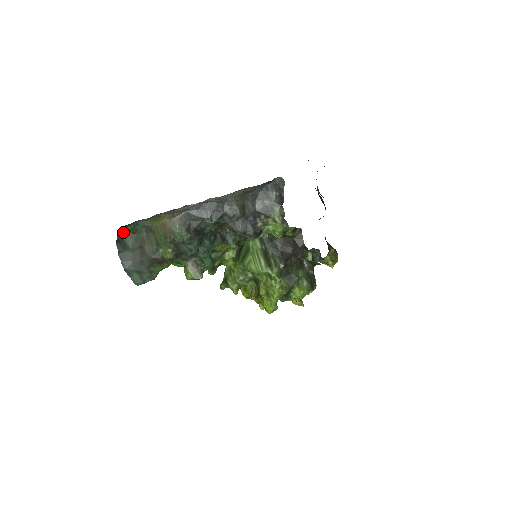
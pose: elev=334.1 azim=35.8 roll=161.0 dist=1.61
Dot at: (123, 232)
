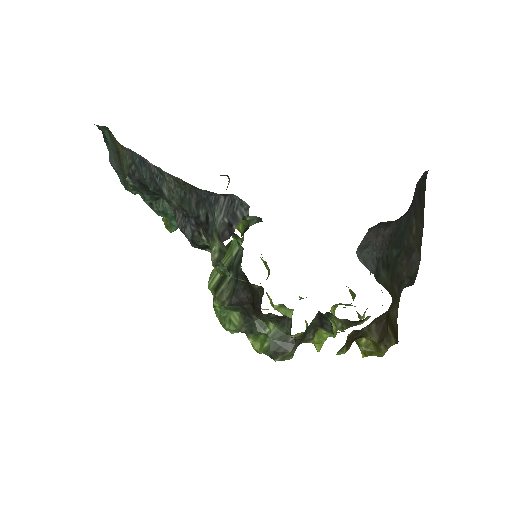
Dot at: occluded
